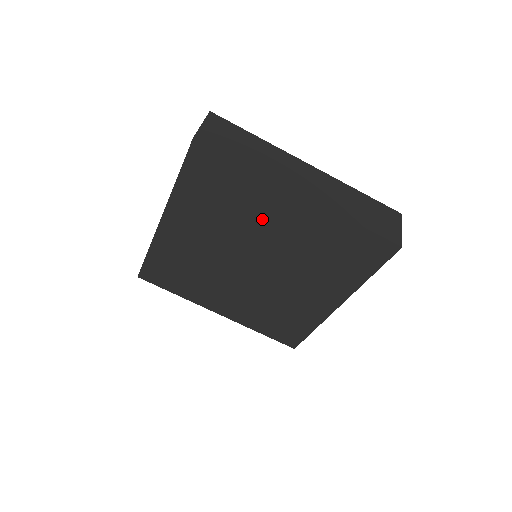
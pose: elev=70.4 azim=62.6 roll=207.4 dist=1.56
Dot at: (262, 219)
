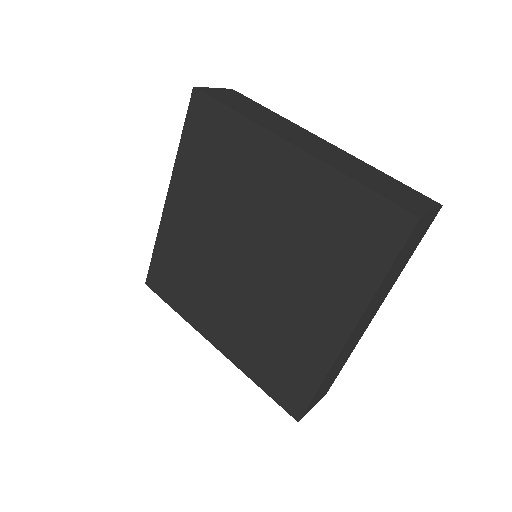
Dot at: (254, 187)
